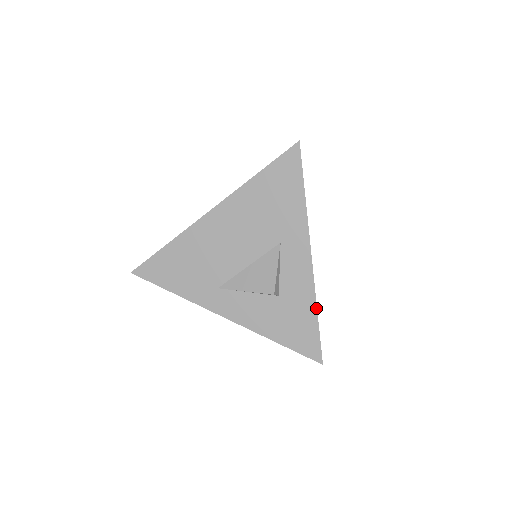
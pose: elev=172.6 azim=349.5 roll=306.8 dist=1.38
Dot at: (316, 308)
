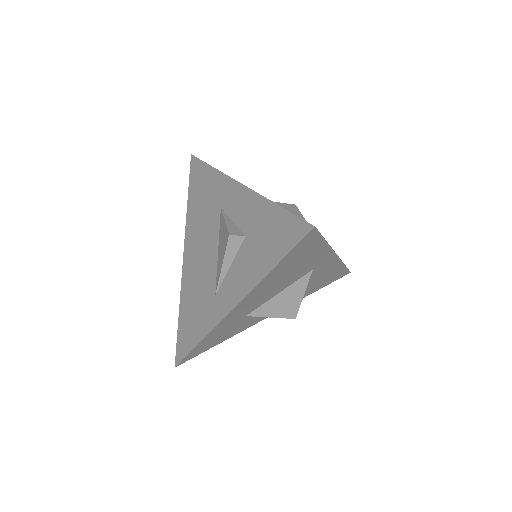
Dot at: (270, 202)
